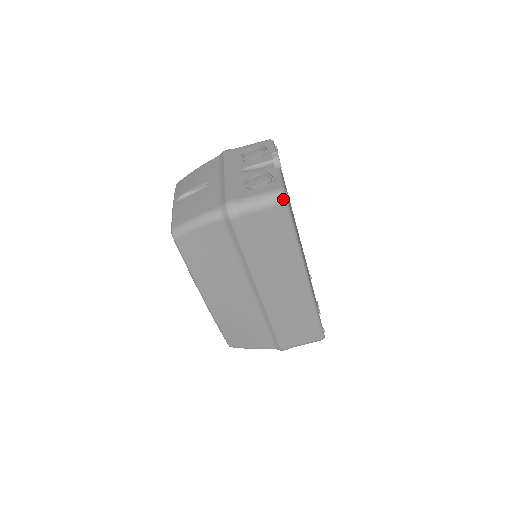
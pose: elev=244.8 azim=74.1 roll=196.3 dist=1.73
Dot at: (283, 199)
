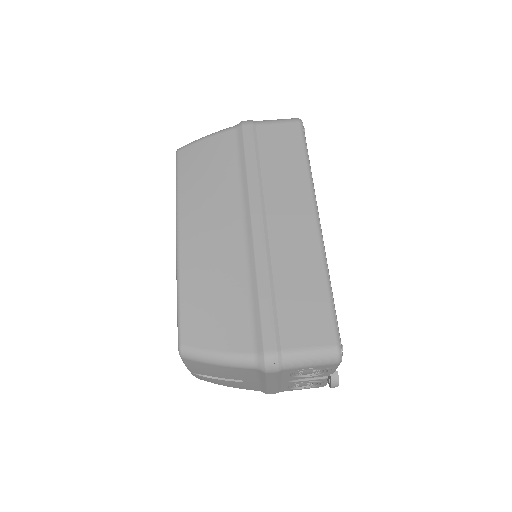
Dot at: (299, 119)
